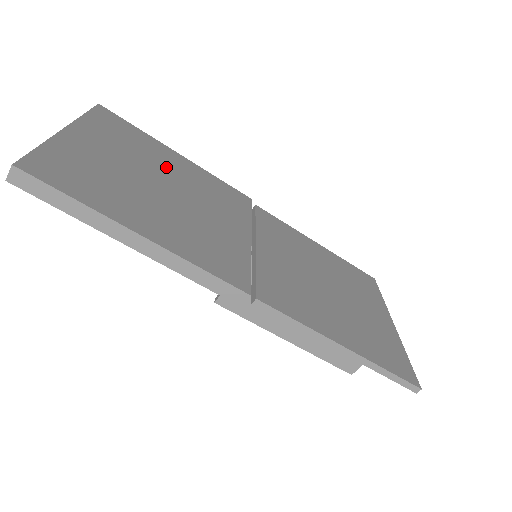
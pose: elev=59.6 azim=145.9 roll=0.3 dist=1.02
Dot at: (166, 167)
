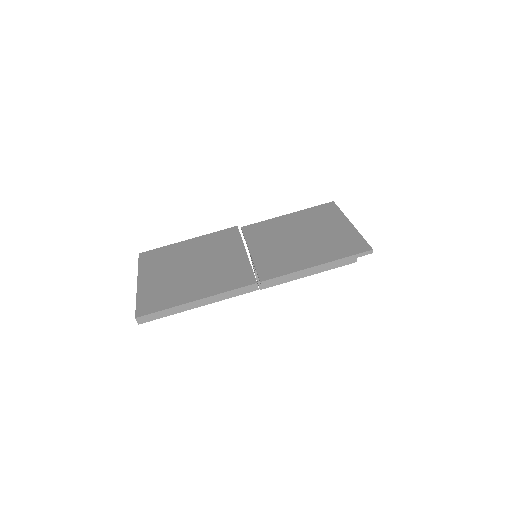
Dot at: (187, 255)
